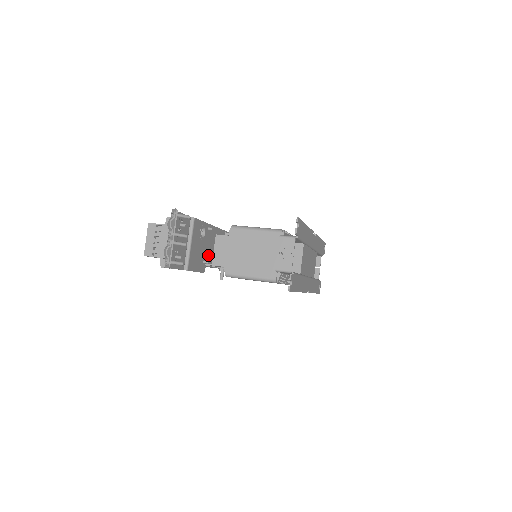
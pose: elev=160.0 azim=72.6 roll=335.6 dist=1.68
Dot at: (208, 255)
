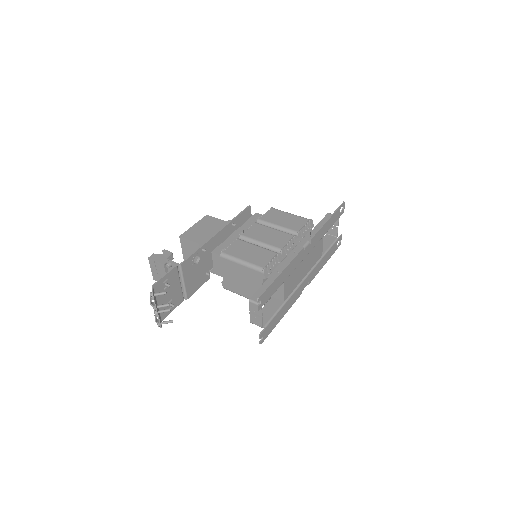
Dot at: (210, 263)
